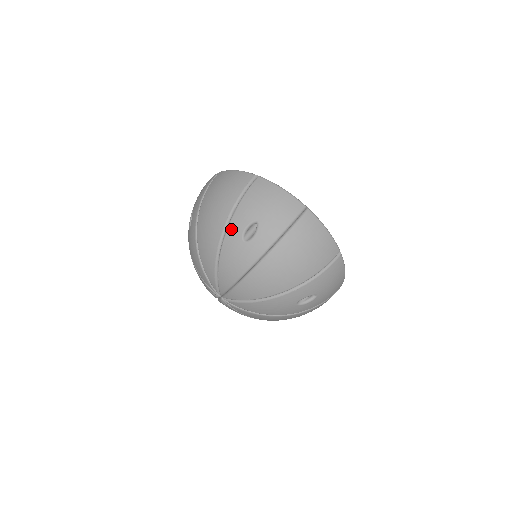
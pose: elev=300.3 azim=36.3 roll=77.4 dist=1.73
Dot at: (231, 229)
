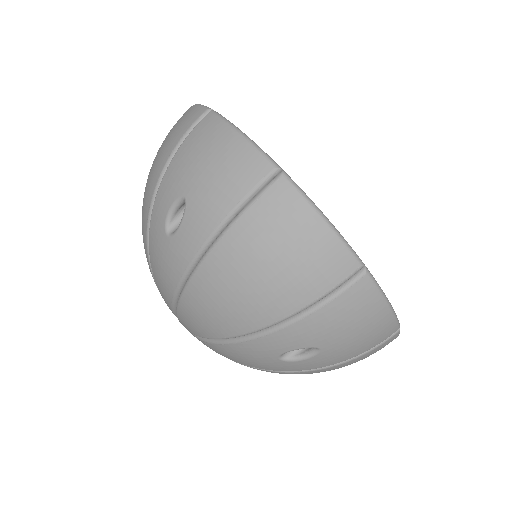
Dot at: (155, 211)
